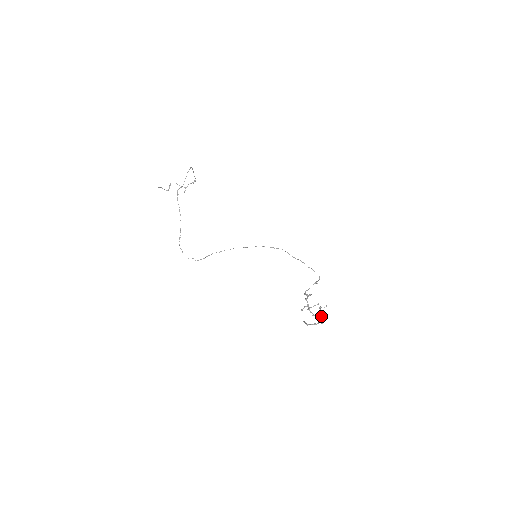
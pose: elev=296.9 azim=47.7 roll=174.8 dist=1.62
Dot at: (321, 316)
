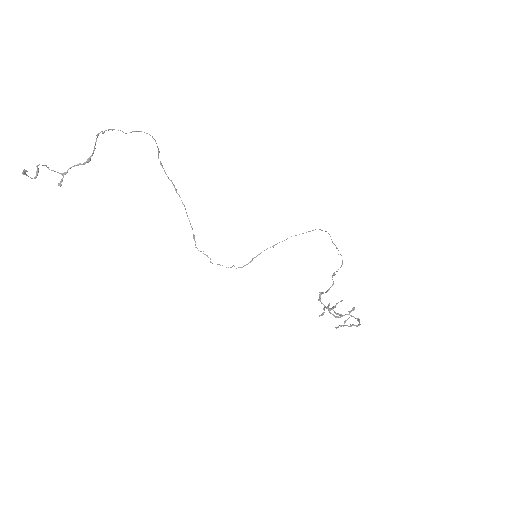
Dot at: (348, 314)
